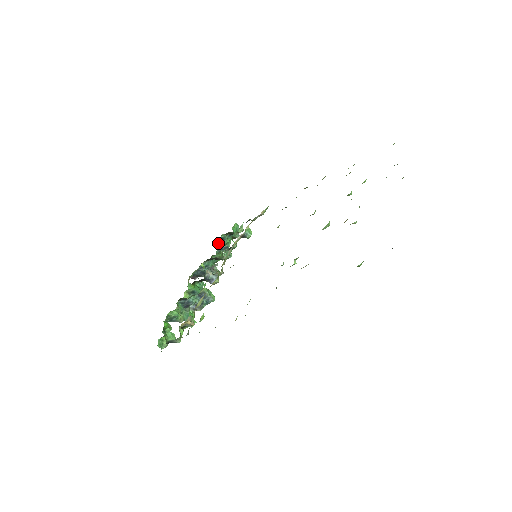
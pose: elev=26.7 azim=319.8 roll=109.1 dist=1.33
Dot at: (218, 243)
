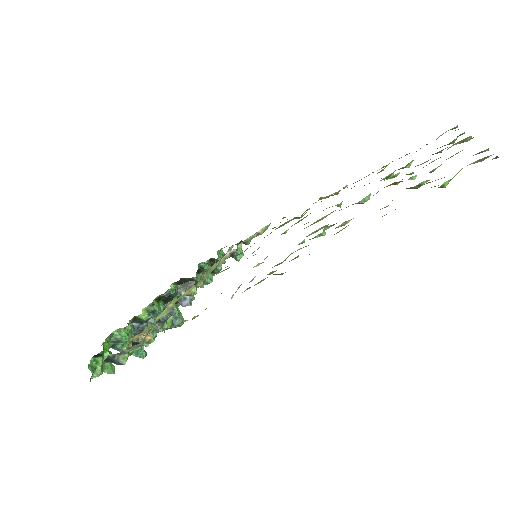
Dot at: occluded
